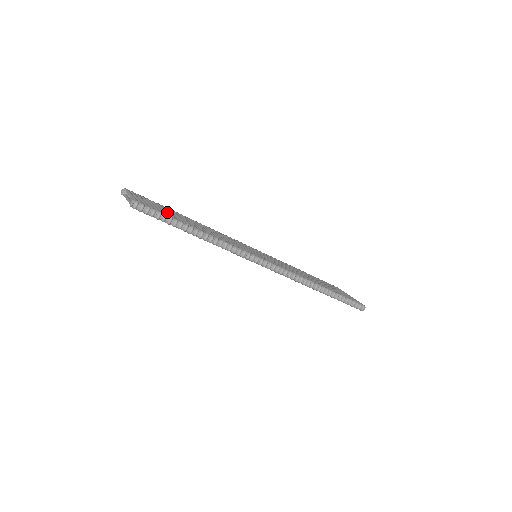
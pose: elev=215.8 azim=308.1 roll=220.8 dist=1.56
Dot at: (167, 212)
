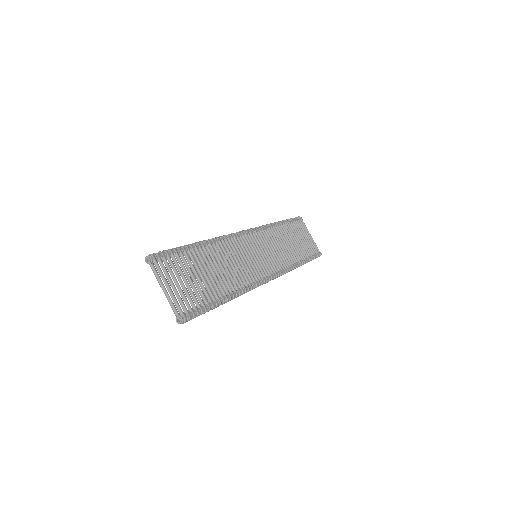
Dot at: (201, 290)
